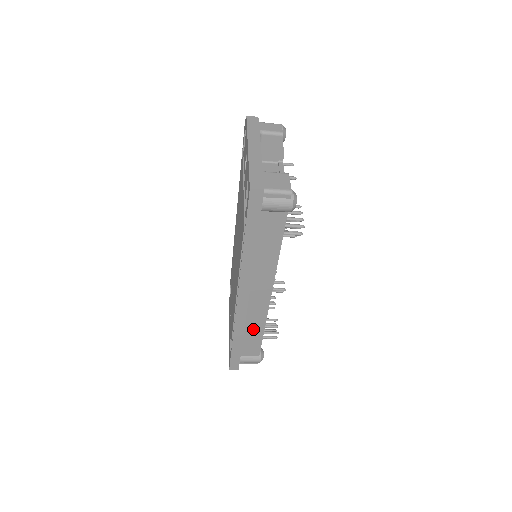
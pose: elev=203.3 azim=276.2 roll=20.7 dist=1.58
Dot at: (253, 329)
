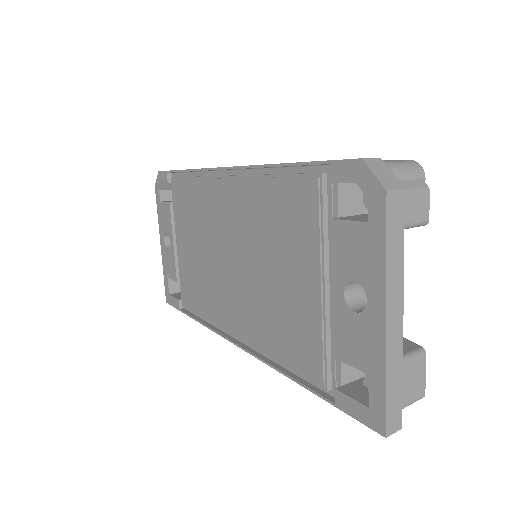
Dot at: occluded
